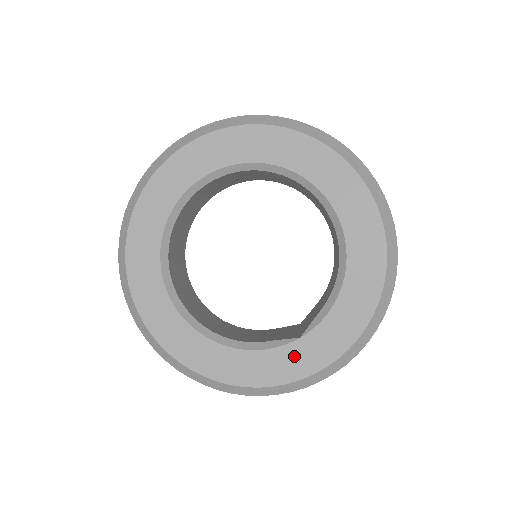
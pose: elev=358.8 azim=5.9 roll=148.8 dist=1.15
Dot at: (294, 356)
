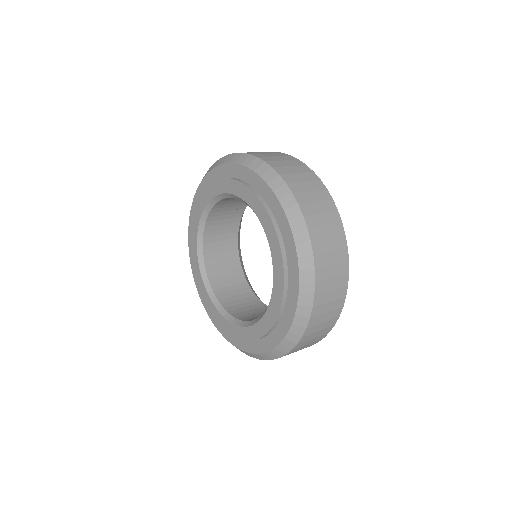
Dot at: (270, 322)
